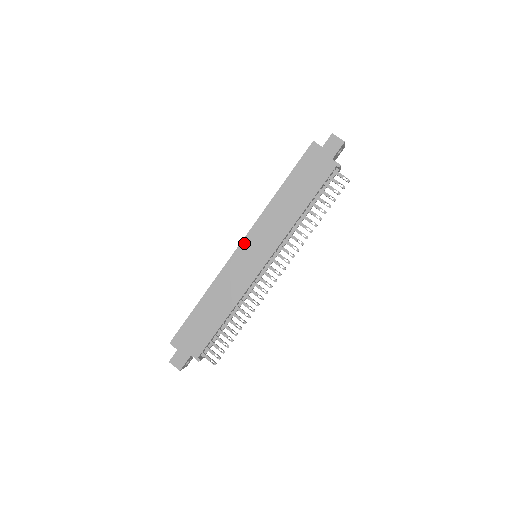
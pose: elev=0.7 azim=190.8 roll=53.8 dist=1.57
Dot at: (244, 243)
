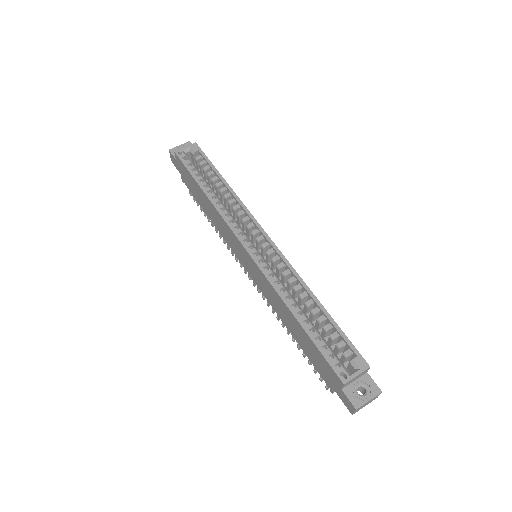
Dot at: (248, 255)
